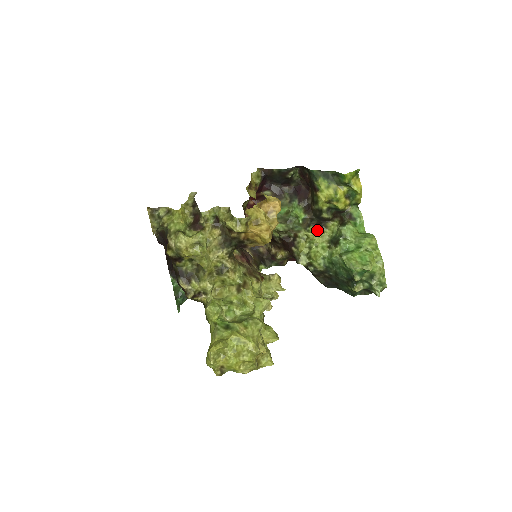
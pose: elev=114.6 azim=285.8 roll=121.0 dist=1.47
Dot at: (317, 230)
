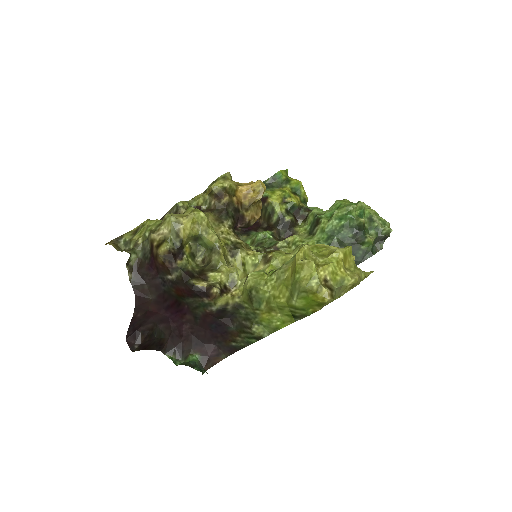
Dot at: occluded
